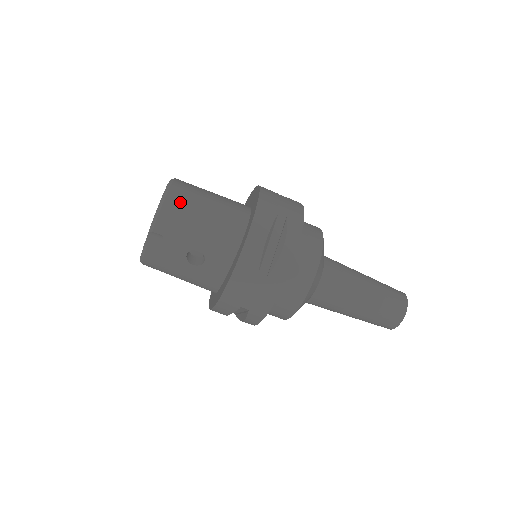
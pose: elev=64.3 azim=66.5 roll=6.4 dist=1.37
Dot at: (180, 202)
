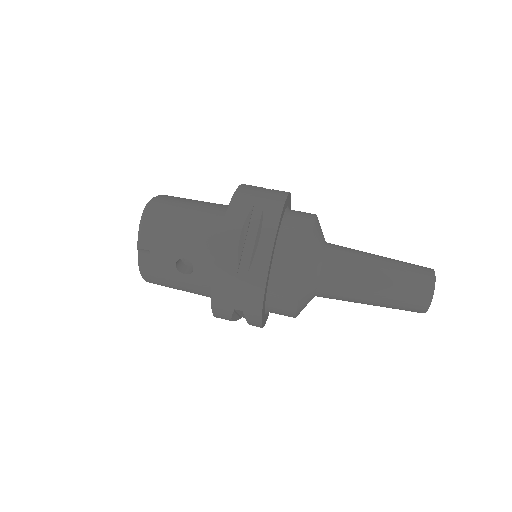
Dot at: (159, 215)
